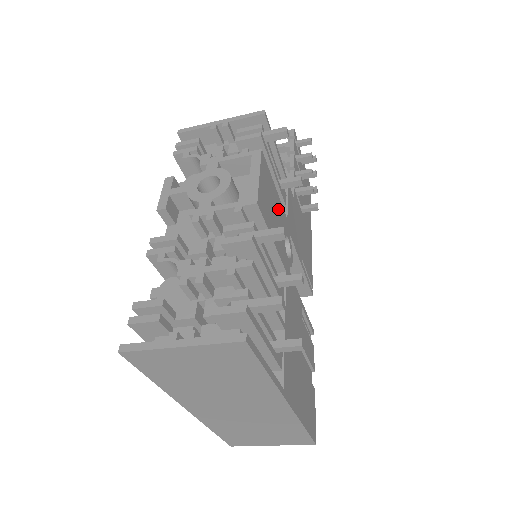
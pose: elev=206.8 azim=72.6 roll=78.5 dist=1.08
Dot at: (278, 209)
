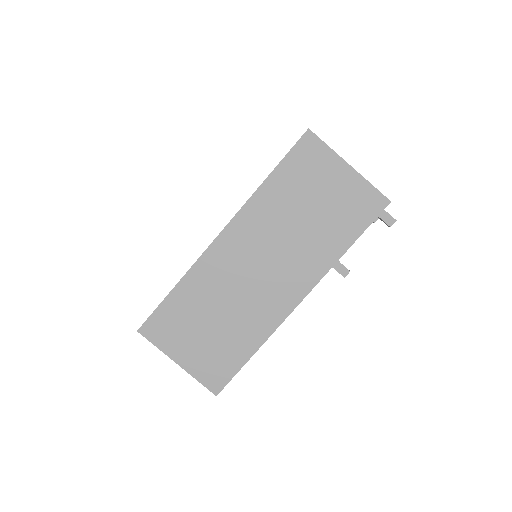
Dot at: occluded
